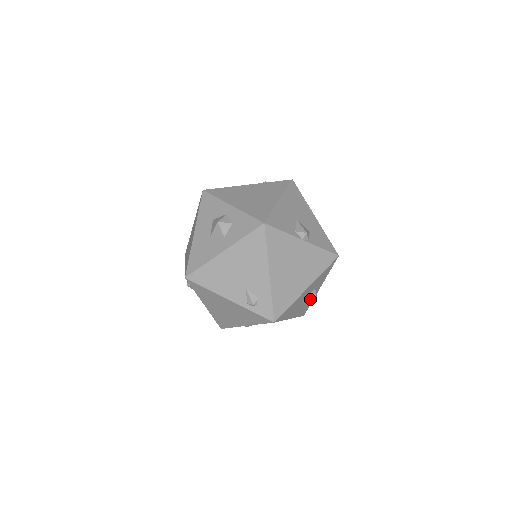
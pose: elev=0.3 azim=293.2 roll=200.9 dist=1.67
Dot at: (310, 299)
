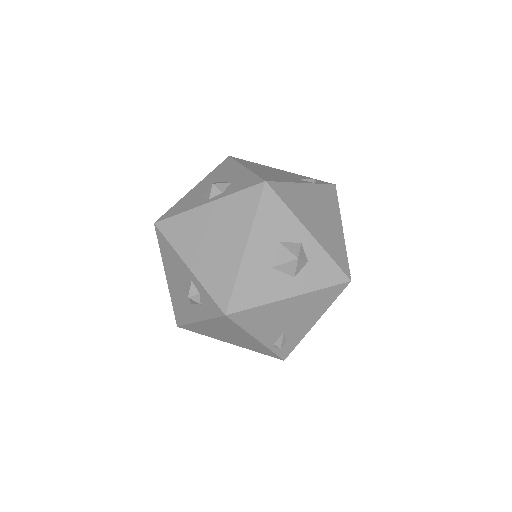
Dot at: occluded
